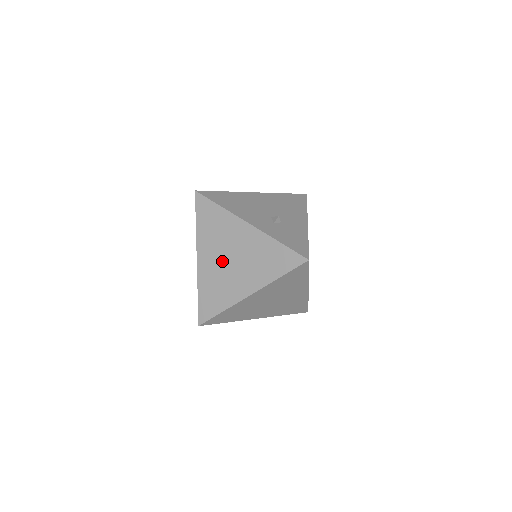
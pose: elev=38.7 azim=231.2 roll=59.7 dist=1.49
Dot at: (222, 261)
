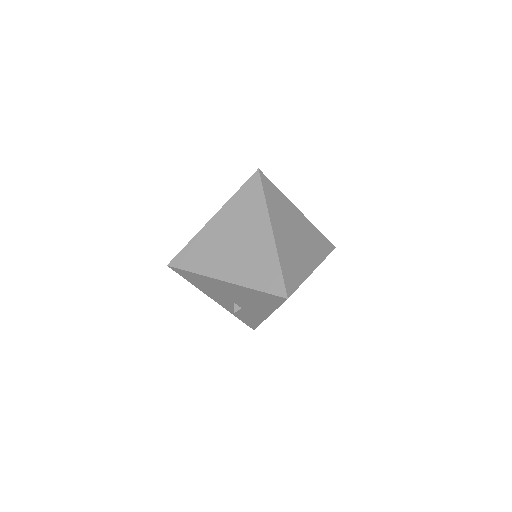
Dot at: occluded
